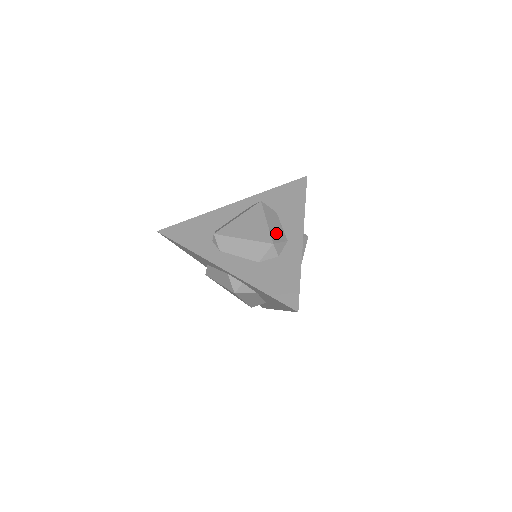
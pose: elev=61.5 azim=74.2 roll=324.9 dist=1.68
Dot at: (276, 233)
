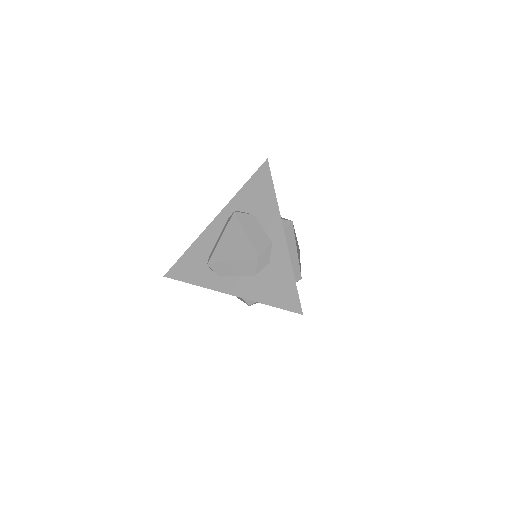
Dot at: (258, 241)
